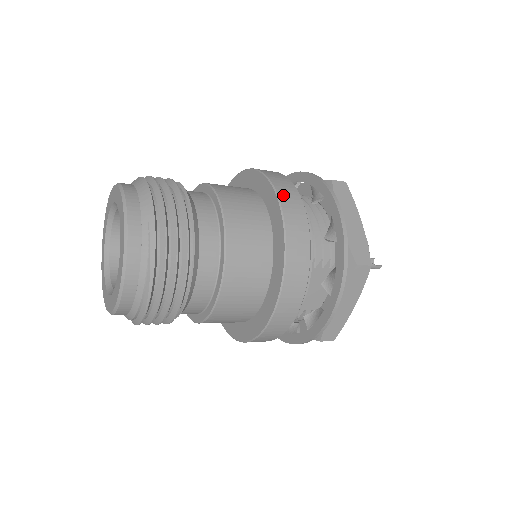
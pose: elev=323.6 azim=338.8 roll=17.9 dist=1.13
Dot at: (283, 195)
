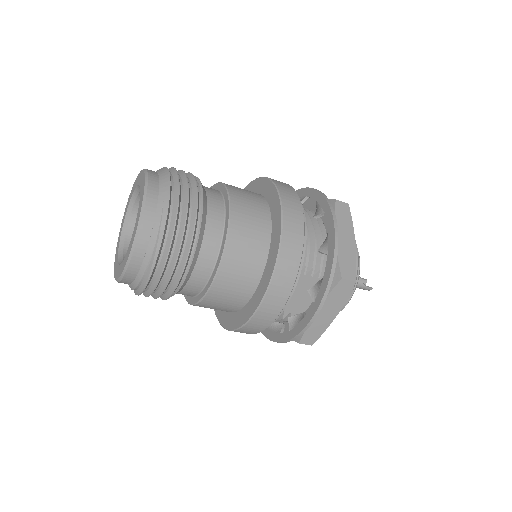
Dot at: (287, 204)
